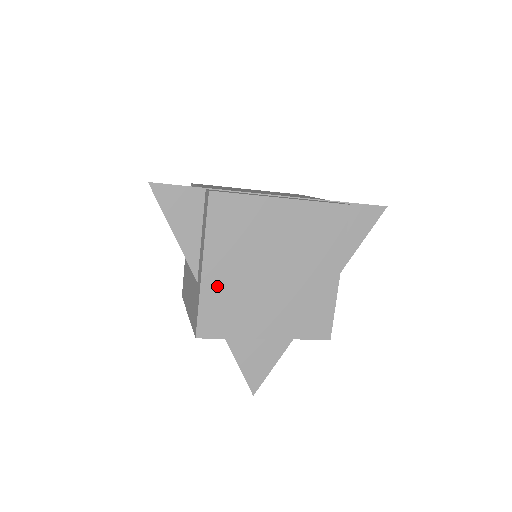
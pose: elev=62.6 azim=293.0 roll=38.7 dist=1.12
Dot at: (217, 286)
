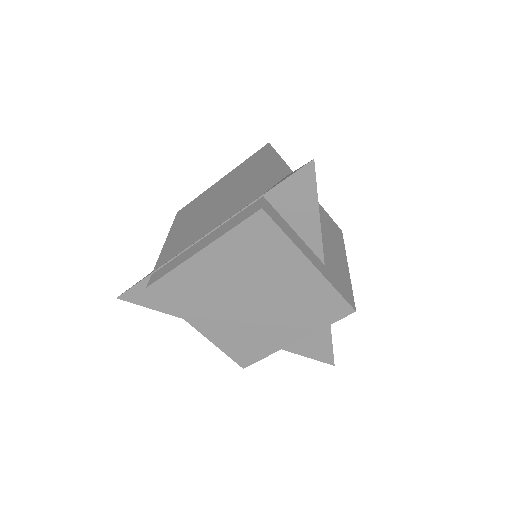
Dot at: (221, 334)
